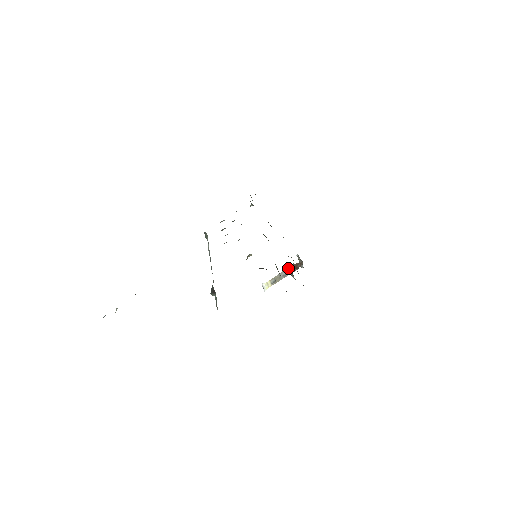
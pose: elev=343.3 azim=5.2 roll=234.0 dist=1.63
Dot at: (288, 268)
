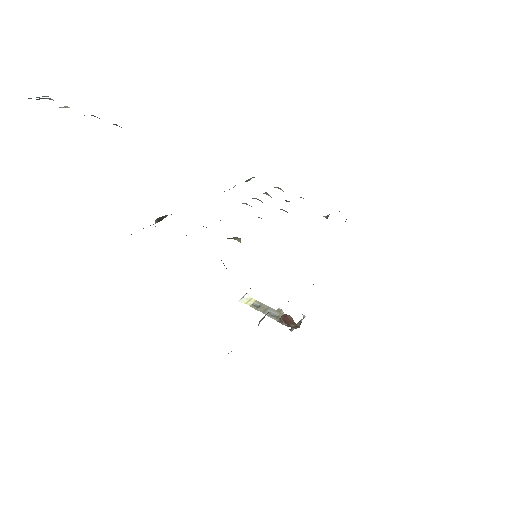
Dot at: (283, 314)
